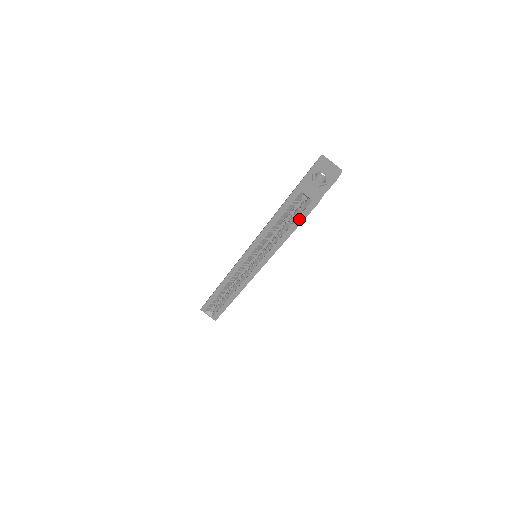
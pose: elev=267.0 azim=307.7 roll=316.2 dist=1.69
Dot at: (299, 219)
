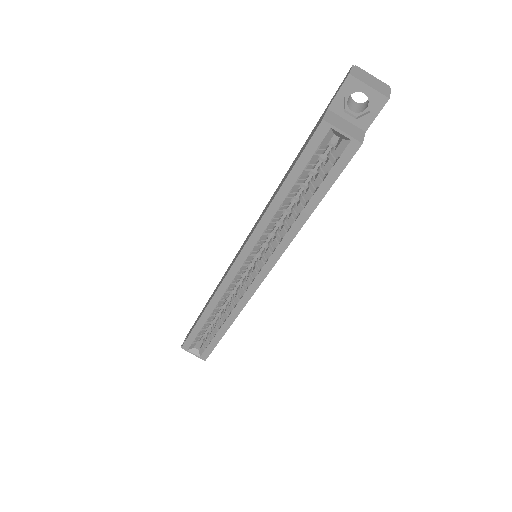
Dot at: (328, 179)
